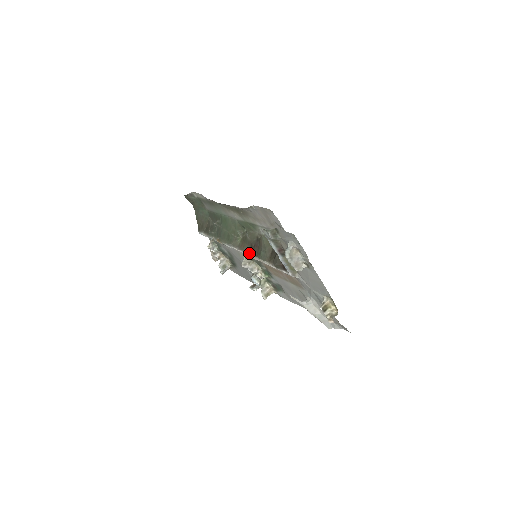
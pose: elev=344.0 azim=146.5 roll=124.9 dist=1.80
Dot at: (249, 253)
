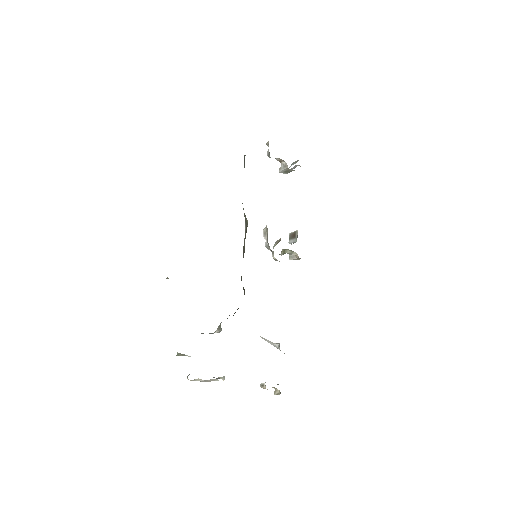
Dot at: occluded
